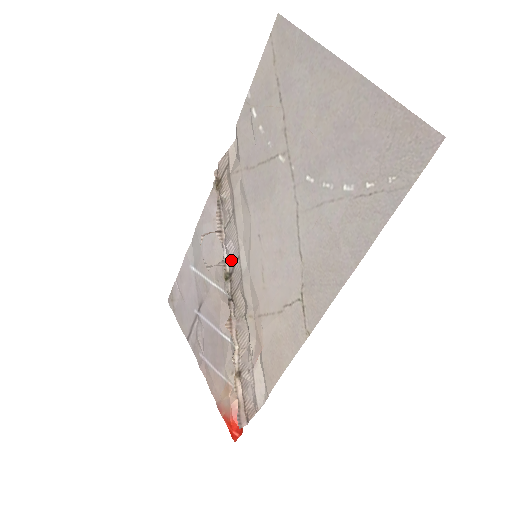
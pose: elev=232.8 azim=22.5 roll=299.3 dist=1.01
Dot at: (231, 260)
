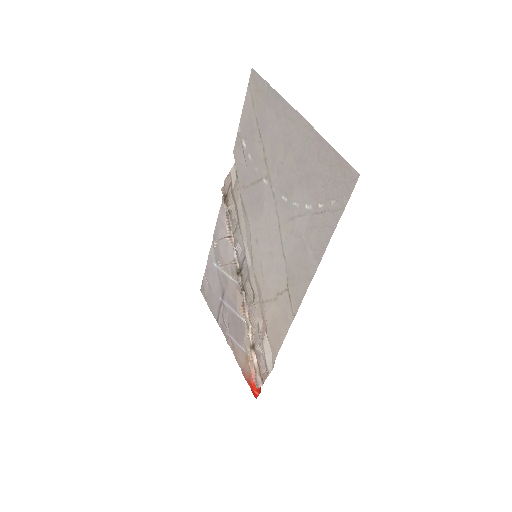
Dot at: (240, 259)
